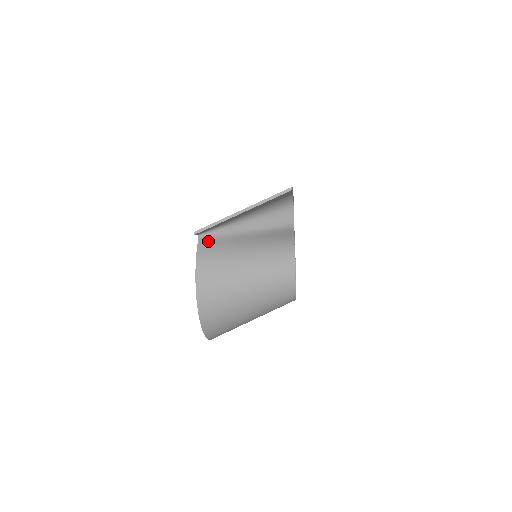
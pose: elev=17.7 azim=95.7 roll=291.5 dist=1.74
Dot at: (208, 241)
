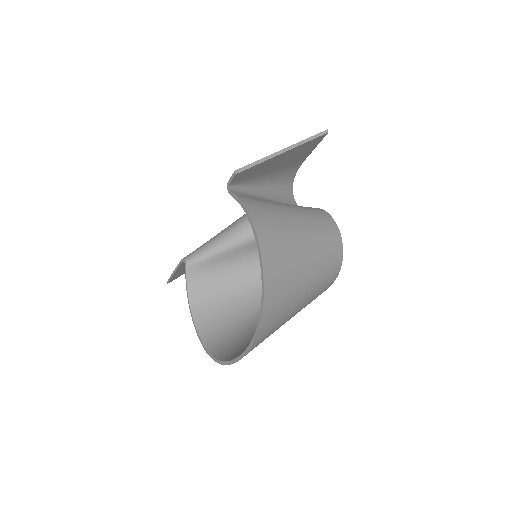
Dot at: (241, 194)
